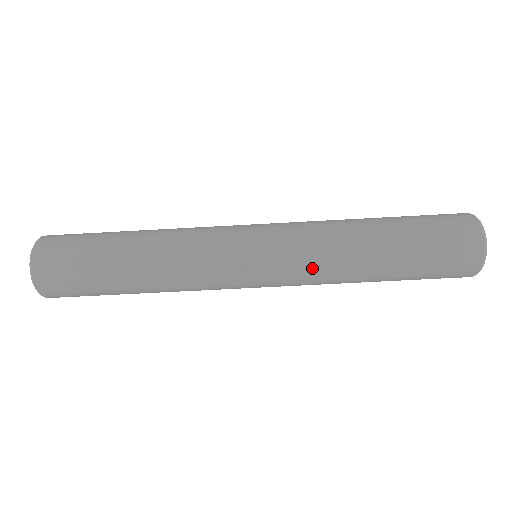
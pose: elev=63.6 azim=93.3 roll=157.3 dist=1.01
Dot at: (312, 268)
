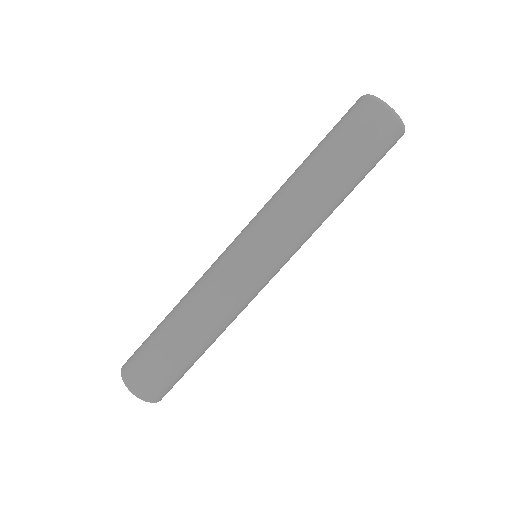
Dot at: (272, 210)
